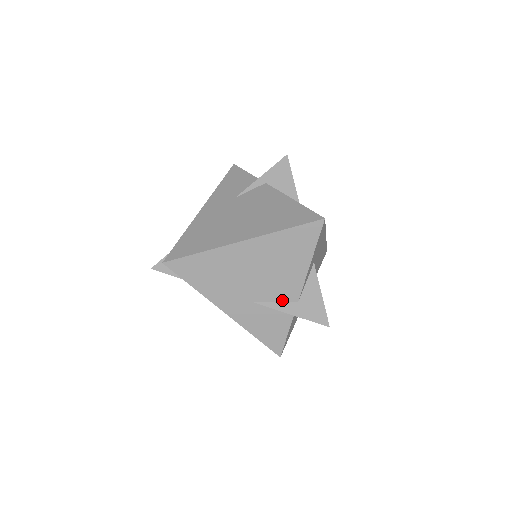
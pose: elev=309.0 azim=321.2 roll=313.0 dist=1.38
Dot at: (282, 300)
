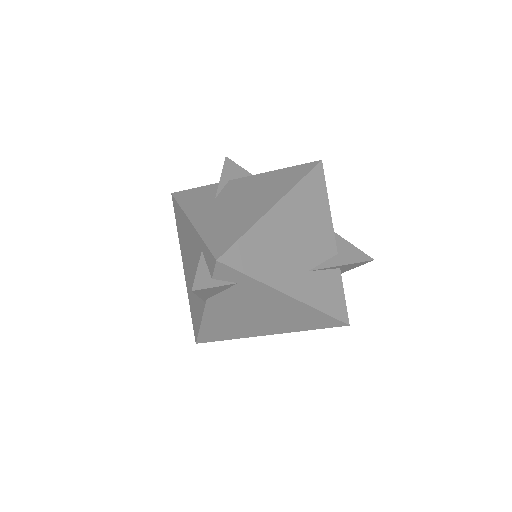
Dot at: (326, 257)
